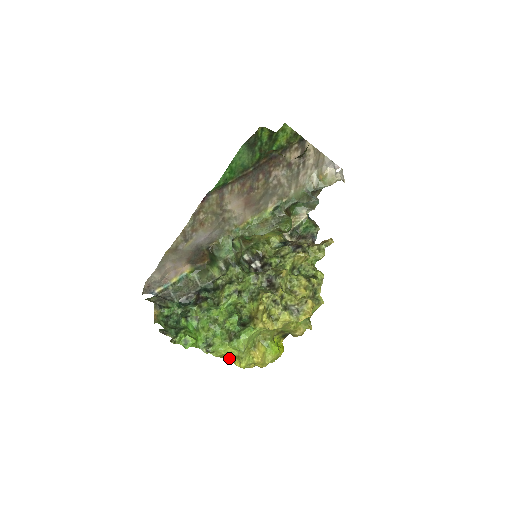
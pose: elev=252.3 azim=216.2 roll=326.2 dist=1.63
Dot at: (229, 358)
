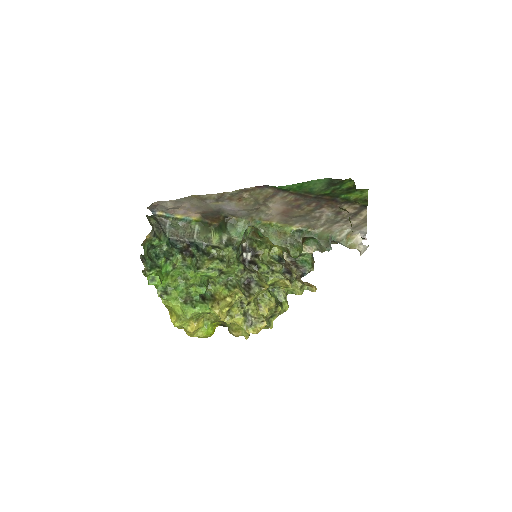
Dot at: (170, 310)
